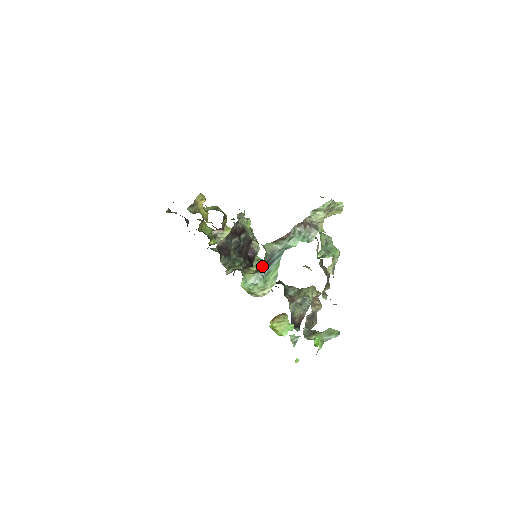
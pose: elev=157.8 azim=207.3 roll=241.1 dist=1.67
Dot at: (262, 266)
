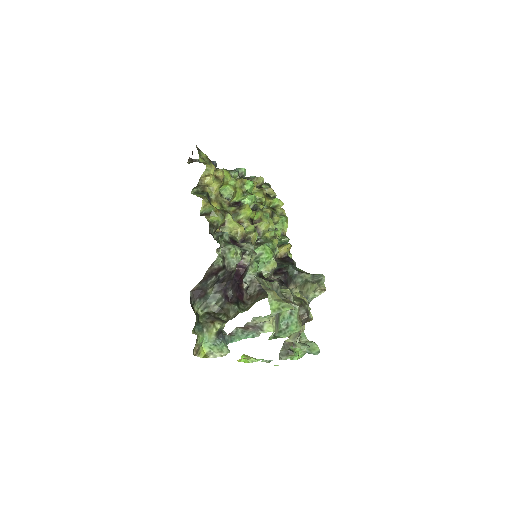
Dot at: (221, 332)
